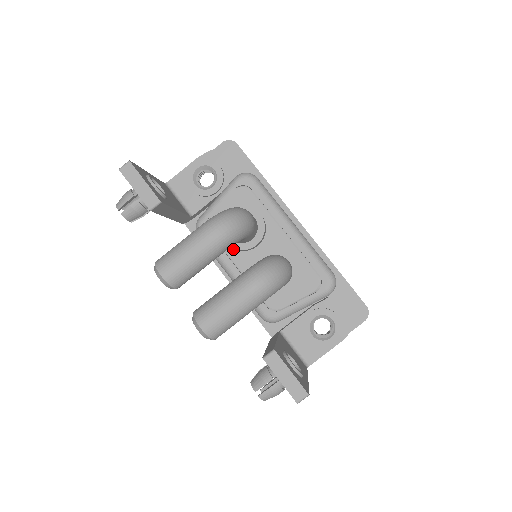
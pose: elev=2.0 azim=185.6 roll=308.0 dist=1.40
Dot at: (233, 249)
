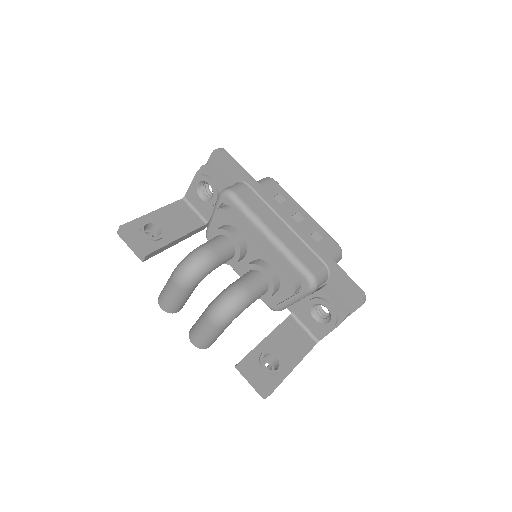
Dot at: occluded
